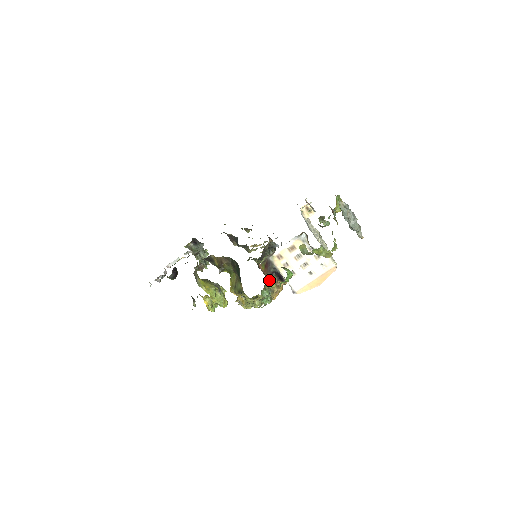
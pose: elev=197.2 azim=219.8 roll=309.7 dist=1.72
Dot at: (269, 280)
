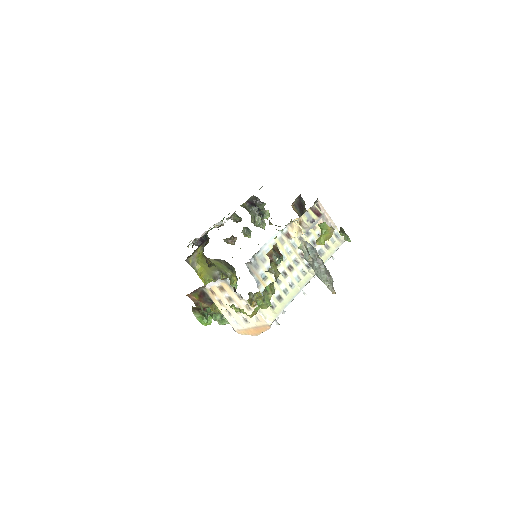
Dot at: (210, 308)
